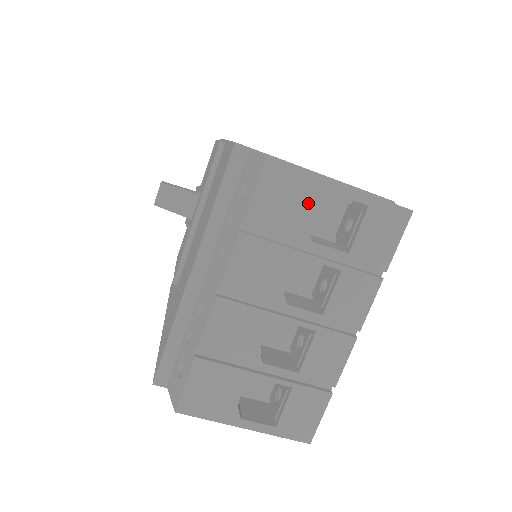
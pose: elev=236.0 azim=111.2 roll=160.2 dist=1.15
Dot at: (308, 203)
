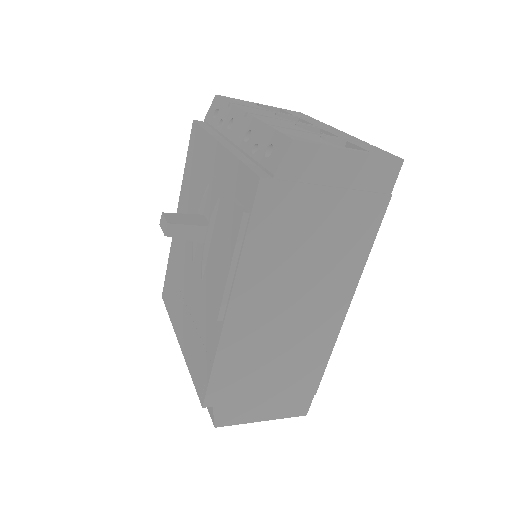
Dot at: occluded
